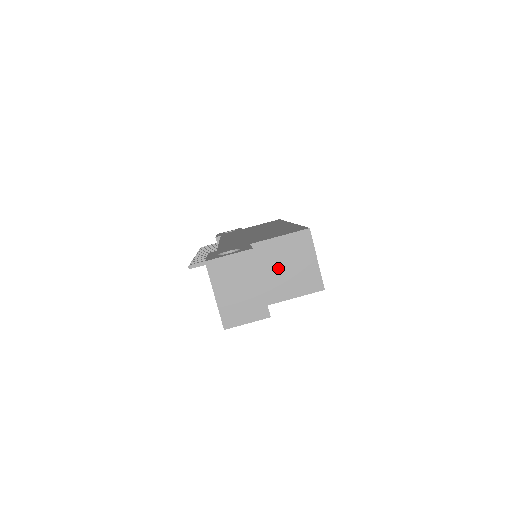
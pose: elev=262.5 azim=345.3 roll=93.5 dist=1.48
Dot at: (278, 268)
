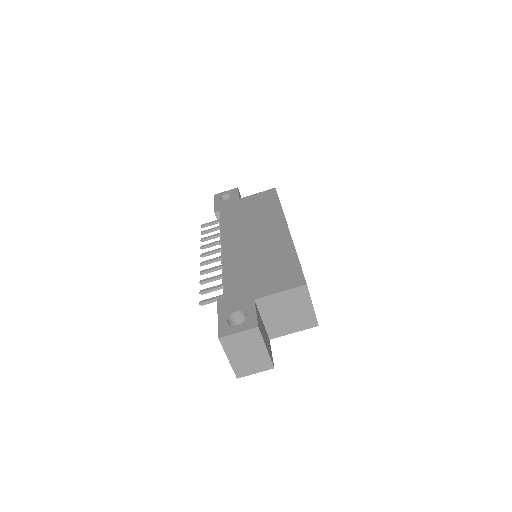
Dot at: (279, 314)
